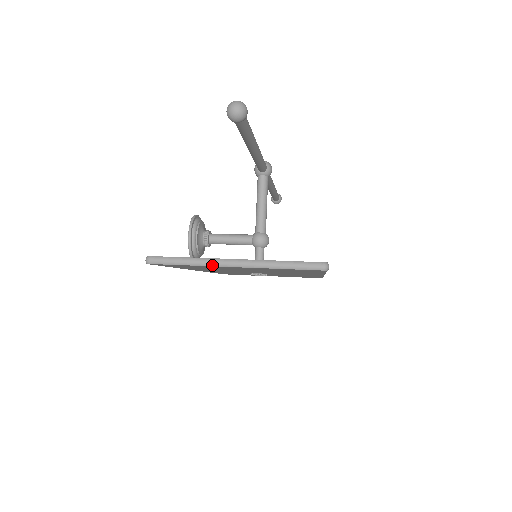
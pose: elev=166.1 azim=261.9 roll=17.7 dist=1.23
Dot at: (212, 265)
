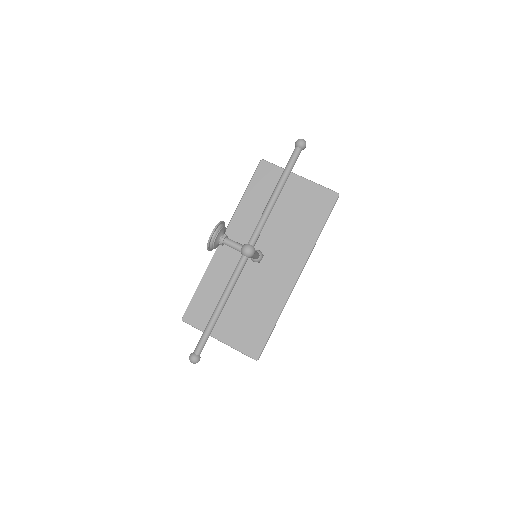
Dot at: (210, 335)
